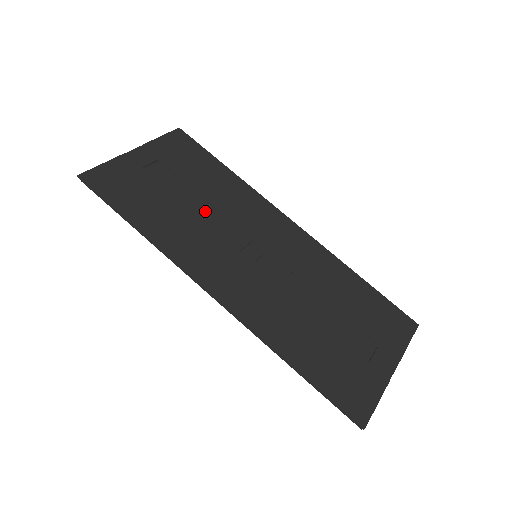
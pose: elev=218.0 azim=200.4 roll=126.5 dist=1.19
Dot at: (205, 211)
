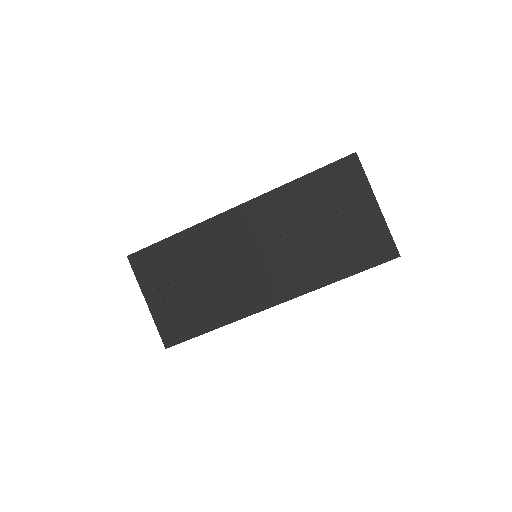
Dot at: (210, 275)
